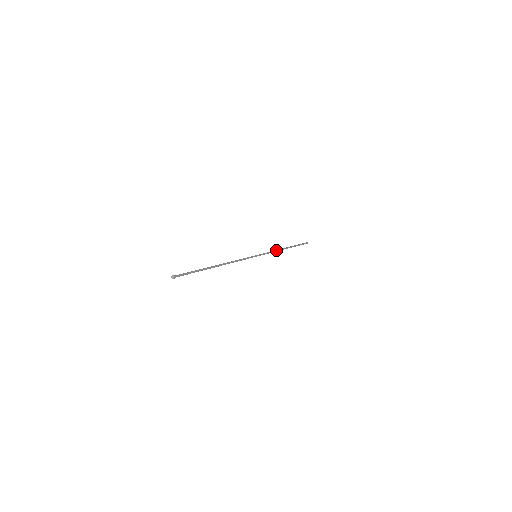
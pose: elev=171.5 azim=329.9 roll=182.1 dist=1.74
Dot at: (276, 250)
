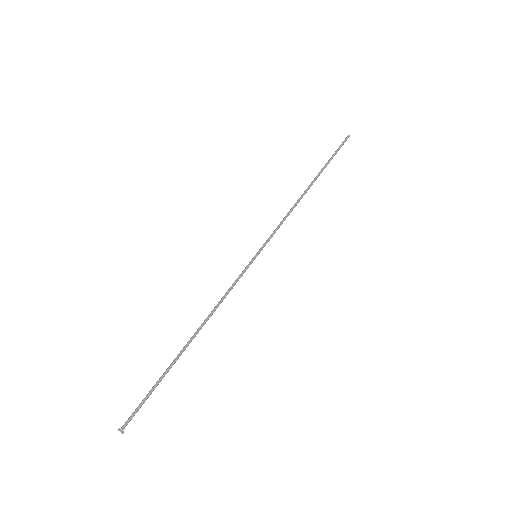
Dot at: (291, 210)
